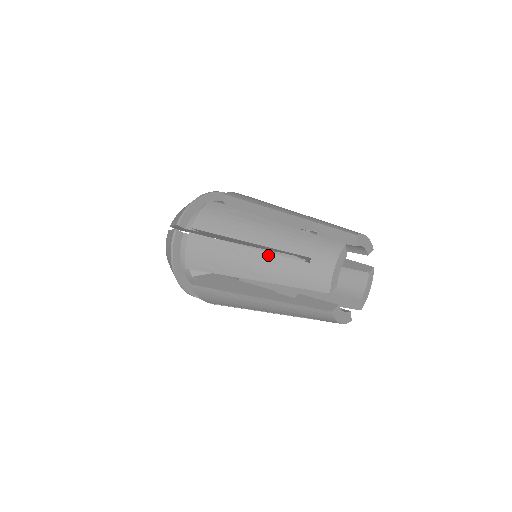
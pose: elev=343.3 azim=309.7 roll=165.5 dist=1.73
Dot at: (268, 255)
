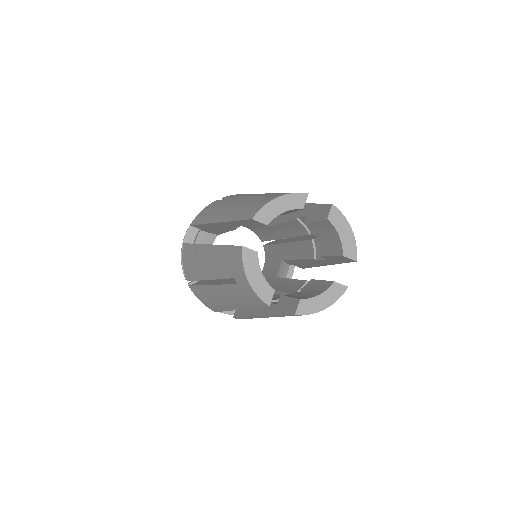
Dot at: (220, 288)
